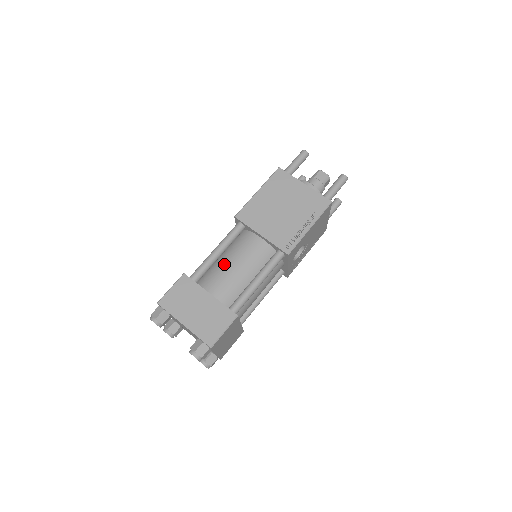
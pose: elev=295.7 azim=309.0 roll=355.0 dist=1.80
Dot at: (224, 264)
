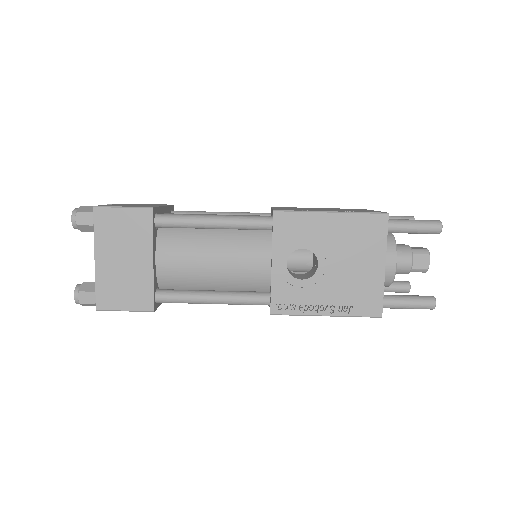
Dot at: occluded
